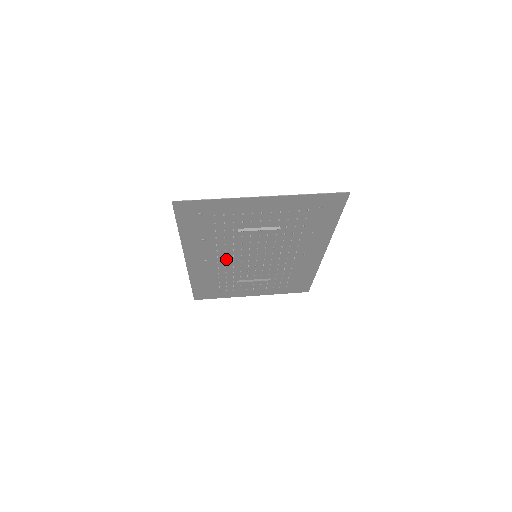
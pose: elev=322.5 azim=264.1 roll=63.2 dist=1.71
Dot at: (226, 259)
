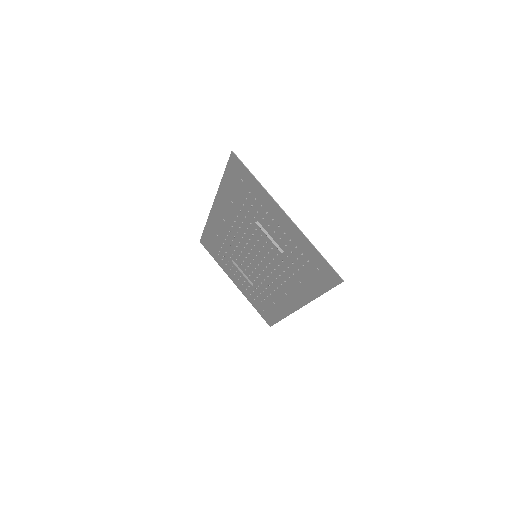
Dot at: (237, 235)
